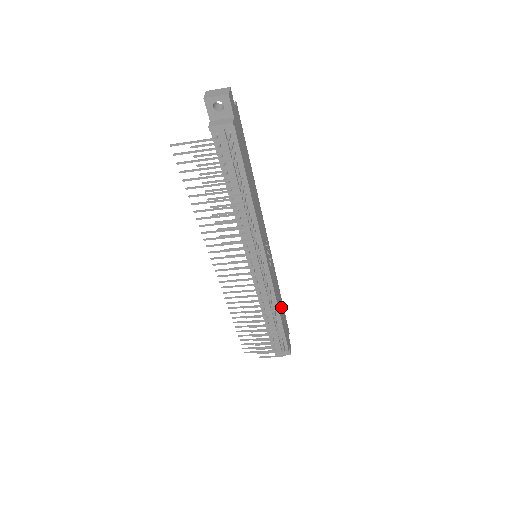
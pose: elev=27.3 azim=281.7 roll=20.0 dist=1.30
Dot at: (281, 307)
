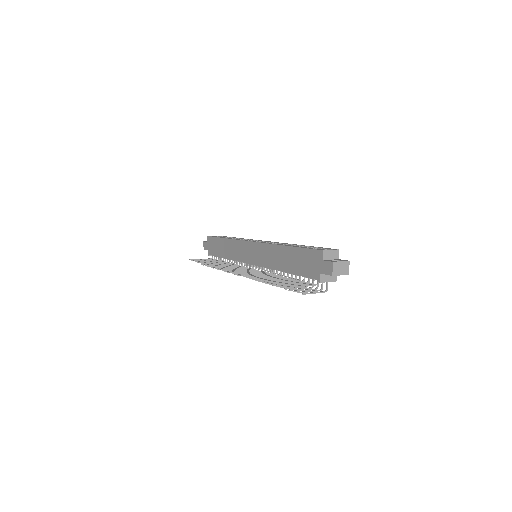
Dot at: occluded
